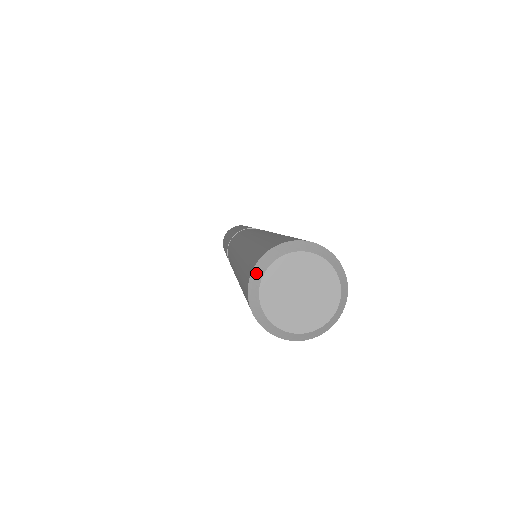
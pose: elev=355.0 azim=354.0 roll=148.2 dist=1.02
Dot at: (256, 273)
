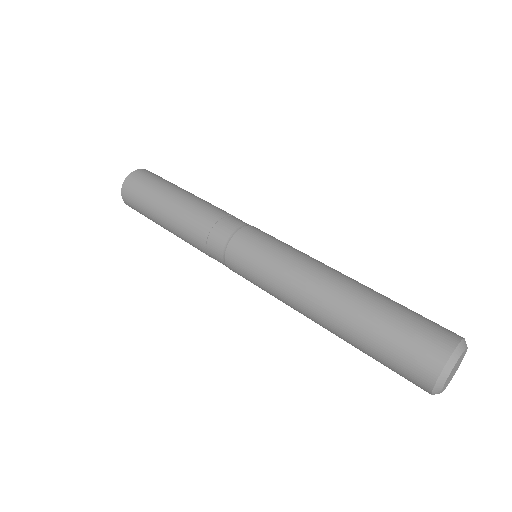
Dot at: (442, 378)
